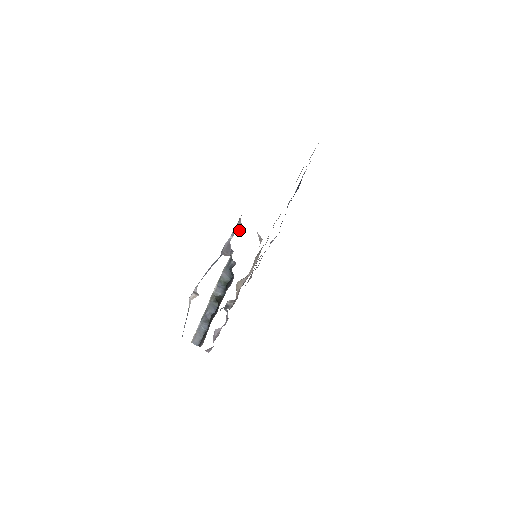
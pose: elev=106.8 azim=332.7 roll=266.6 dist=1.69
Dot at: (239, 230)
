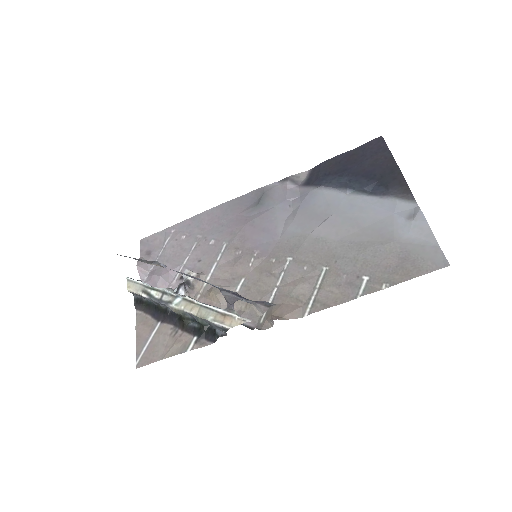
Dot at: (258, 310)
